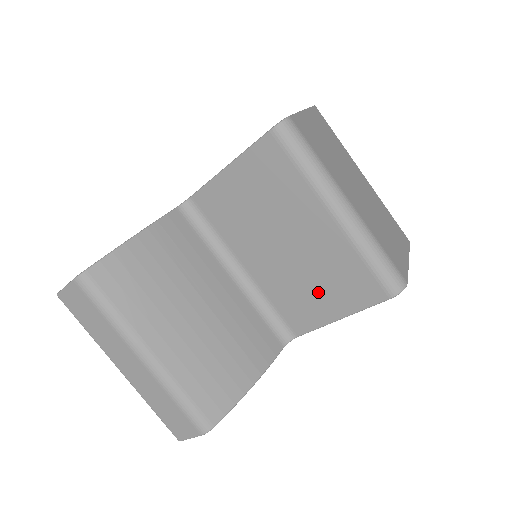
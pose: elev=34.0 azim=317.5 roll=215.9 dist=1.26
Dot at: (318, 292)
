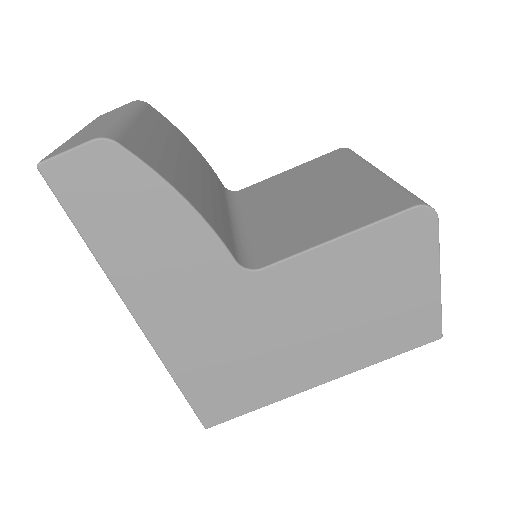
Dot at: (322, 220)
